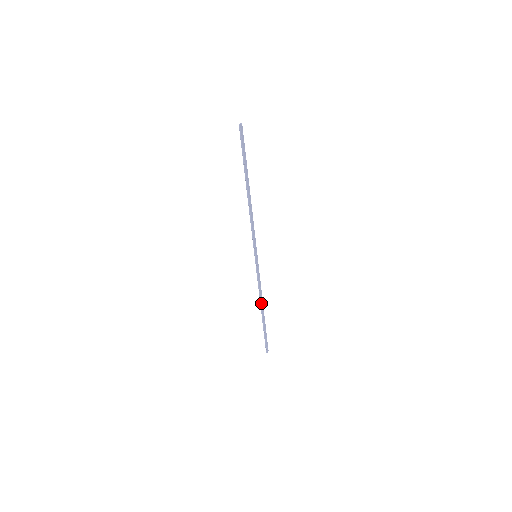
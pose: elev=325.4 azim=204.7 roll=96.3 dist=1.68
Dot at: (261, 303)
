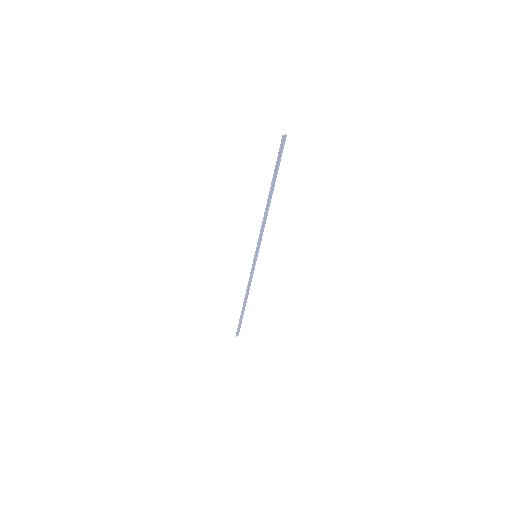
Dot at: (246, 296)
